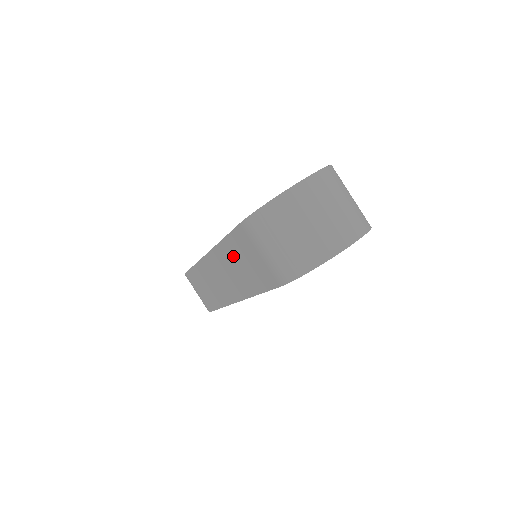
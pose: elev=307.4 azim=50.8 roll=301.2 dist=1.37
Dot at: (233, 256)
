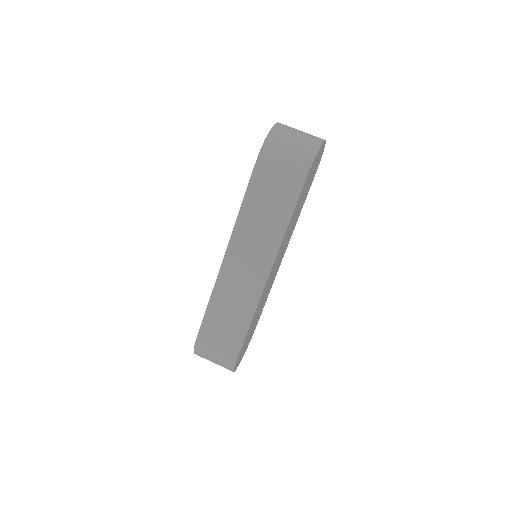
Dot at: (255, 212)
